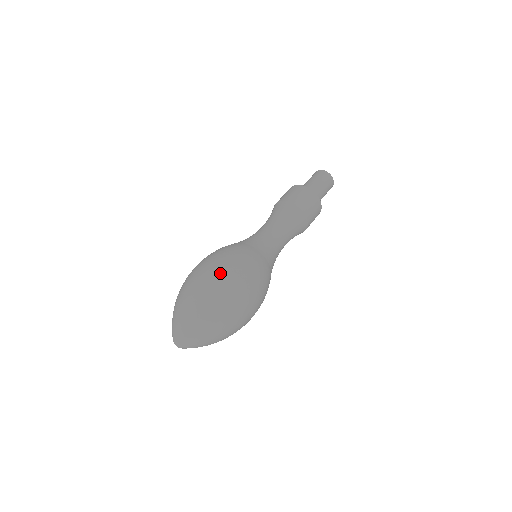
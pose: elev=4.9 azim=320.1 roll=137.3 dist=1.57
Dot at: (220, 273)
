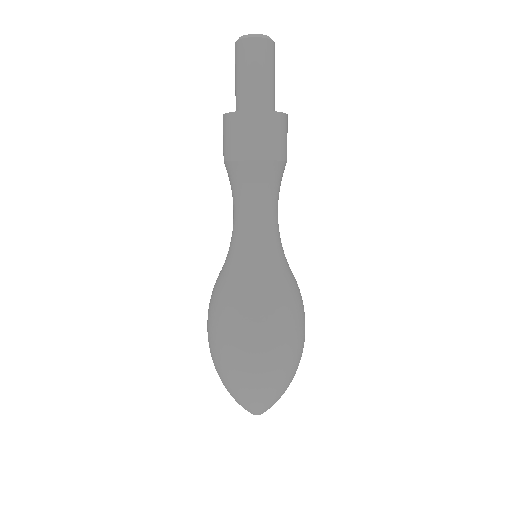
Dot at: (296, 346)
